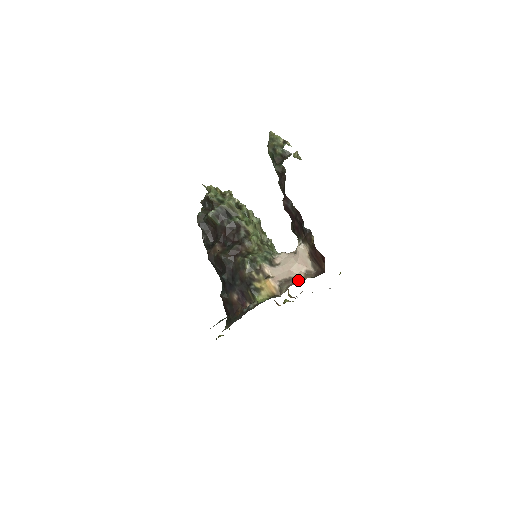
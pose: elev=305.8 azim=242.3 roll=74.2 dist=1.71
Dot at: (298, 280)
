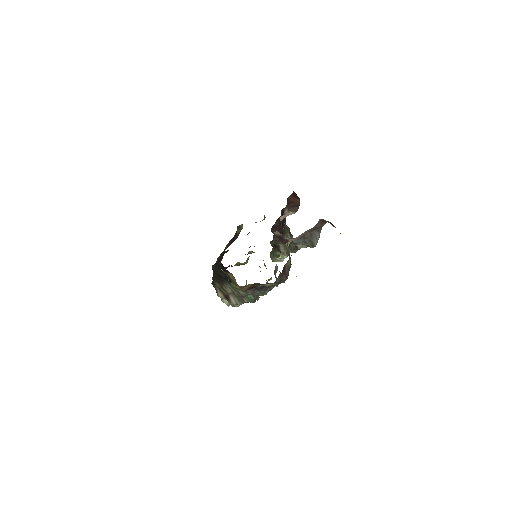
Dot at: occluded
